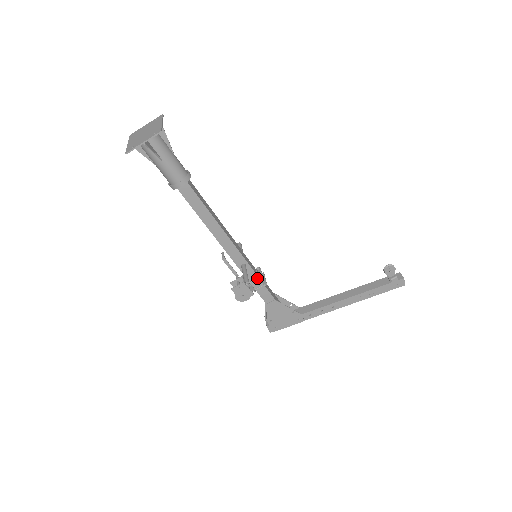
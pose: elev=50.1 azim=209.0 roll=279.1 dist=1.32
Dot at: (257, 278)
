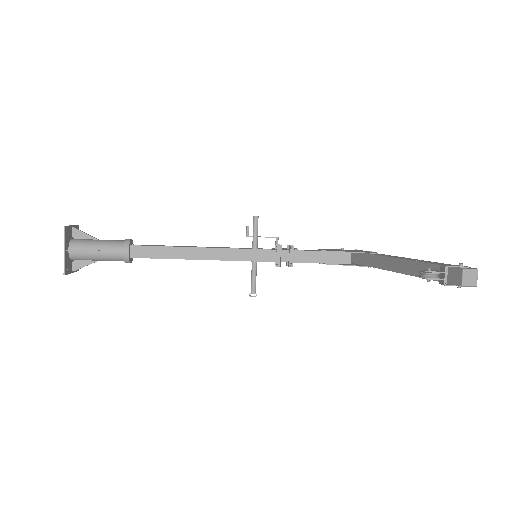
Dot at: (277, 265)
